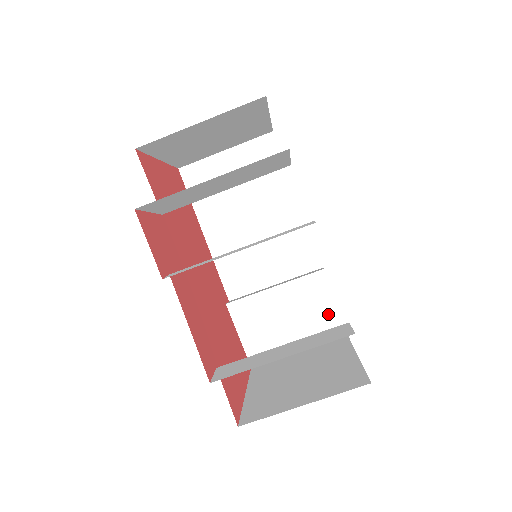
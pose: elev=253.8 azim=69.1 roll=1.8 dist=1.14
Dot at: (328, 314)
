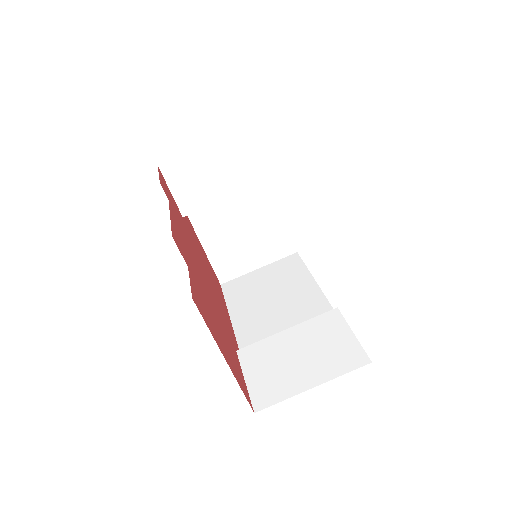
Dot at: (346, 345)
